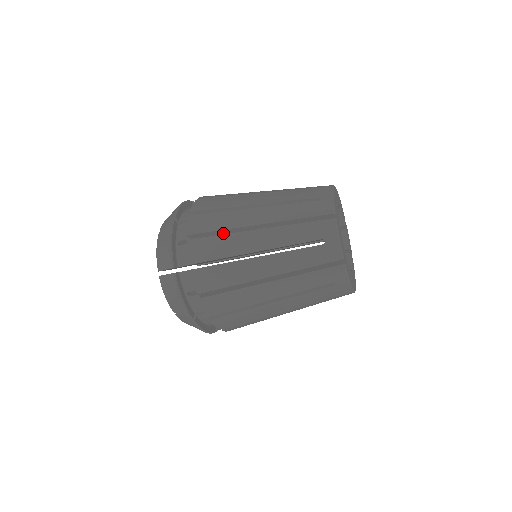
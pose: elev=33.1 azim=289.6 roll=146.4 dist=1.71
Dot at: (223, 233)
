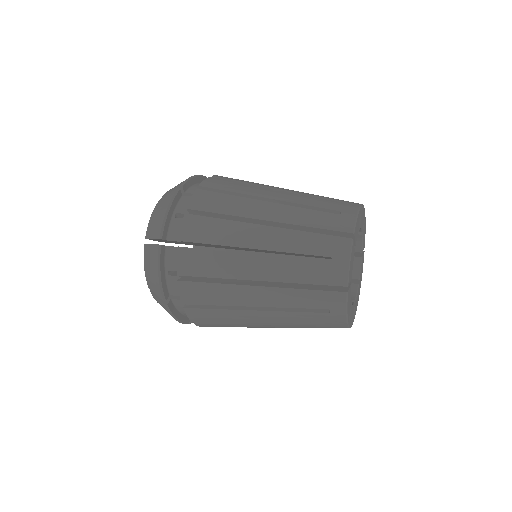
Dot at: occluded
